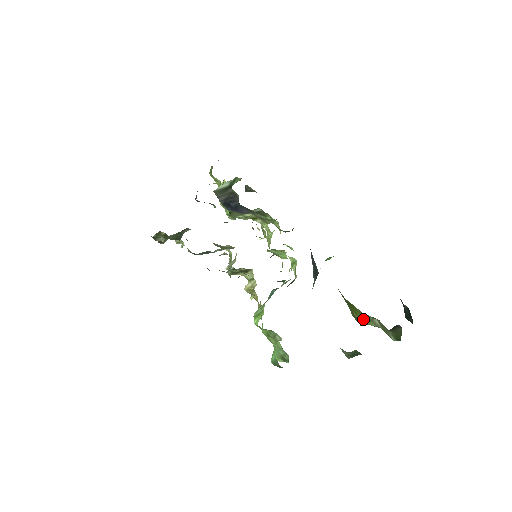
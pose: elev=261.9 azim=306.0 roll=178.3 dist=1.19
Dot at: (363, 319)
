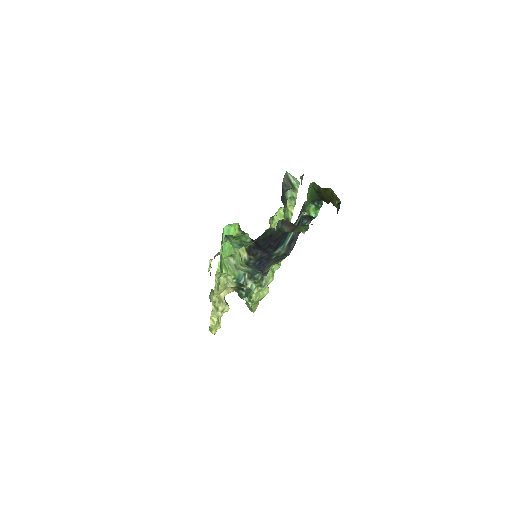
Dot at: occluded
